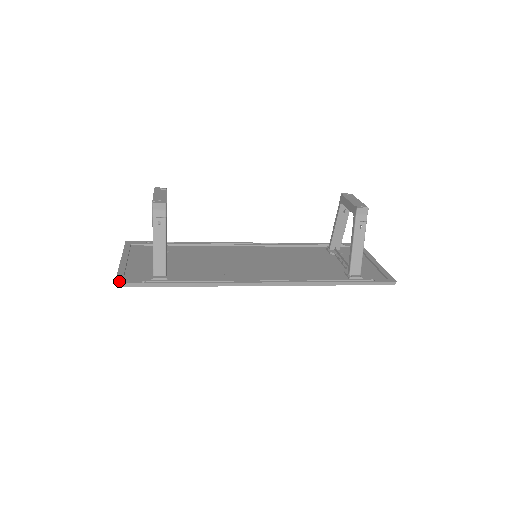
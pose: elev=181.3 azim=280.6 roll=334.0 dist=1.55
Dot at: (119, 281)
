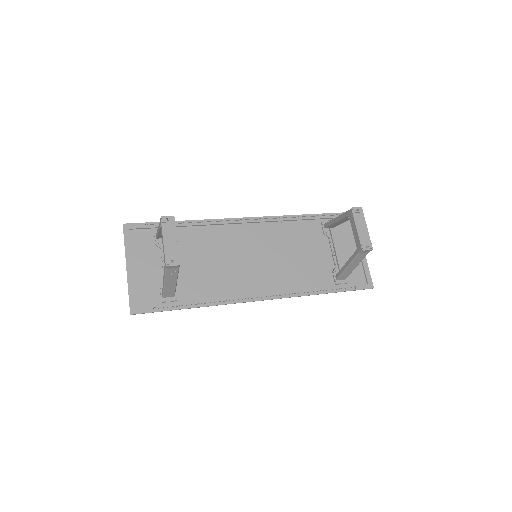
Dot at: (133, 310)
